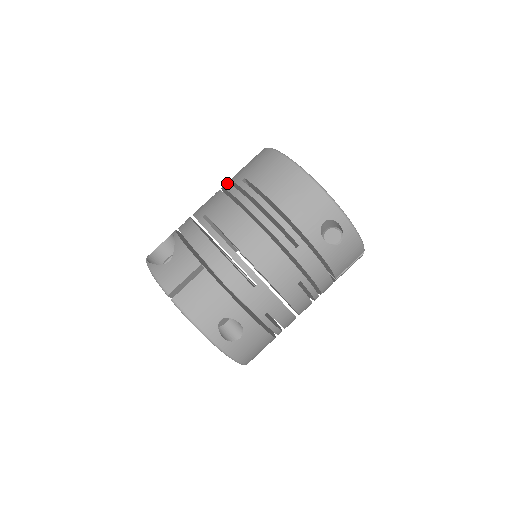
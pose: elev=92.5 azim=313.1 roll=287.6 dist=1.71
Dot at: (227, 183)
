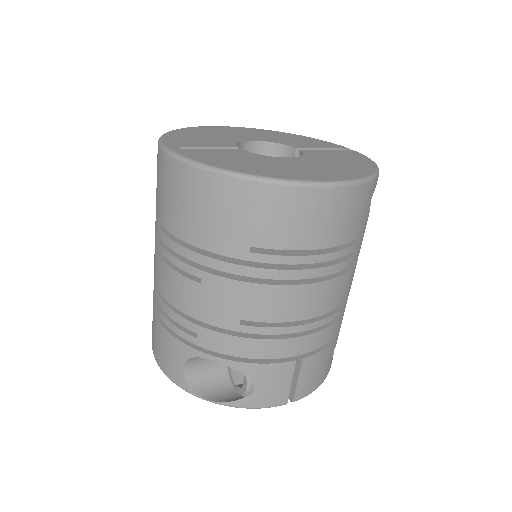
Dot at: (208, 258)
